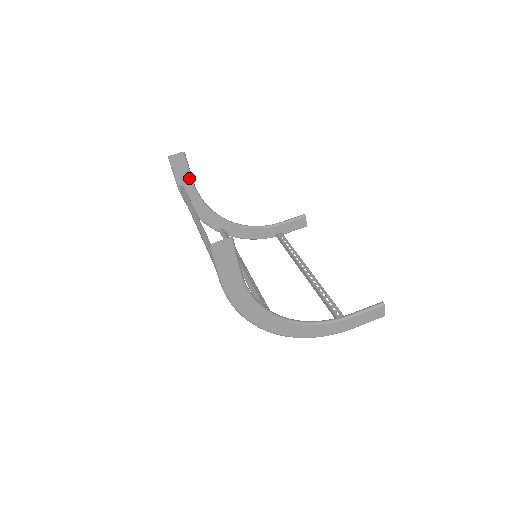
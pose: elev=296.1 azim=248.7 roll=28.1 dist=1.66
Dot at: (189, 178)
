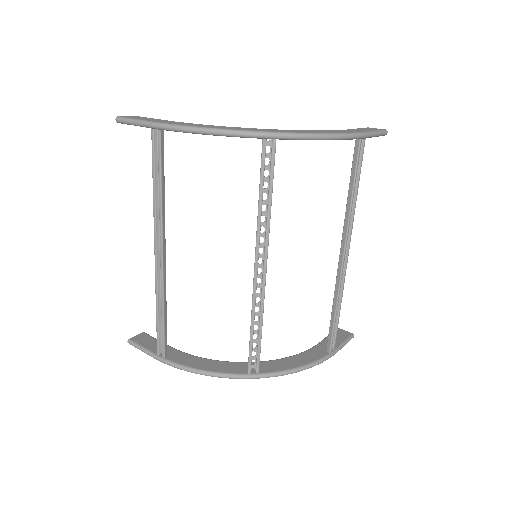
Dot at: occluded
